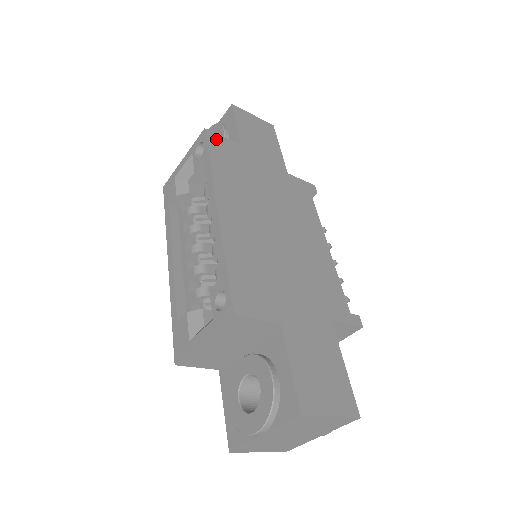
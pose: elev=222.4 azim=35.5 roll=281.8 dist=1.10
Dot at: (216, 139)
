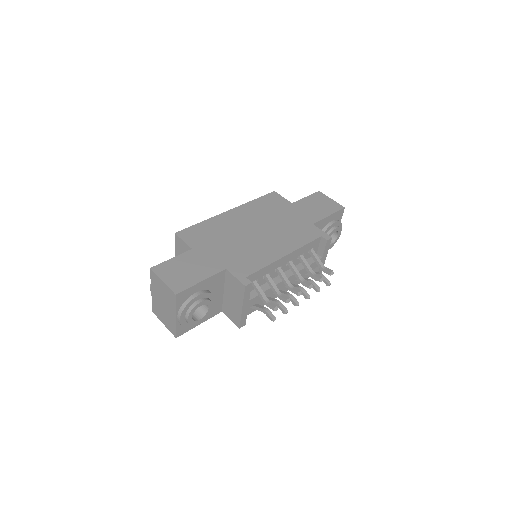
Dot at: (275, 196)
